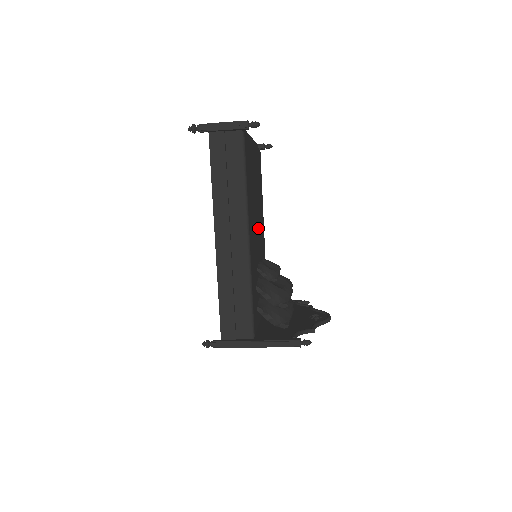
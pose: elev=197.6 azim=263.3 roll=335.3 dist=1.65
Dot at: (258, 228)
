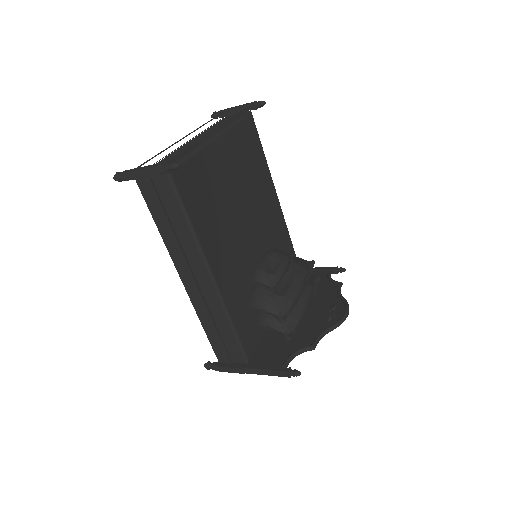
Dot at: (252, 226)
